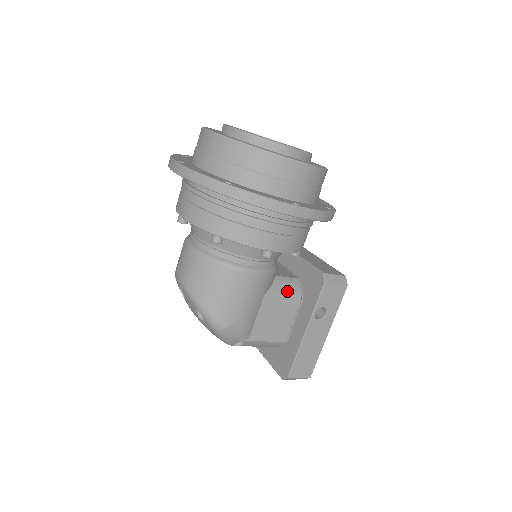
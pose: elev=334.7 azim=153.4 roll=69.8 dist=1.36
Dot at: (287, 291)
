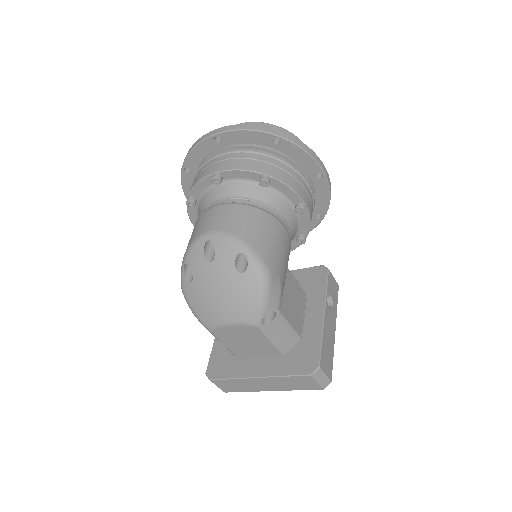
Dot at: occluded
